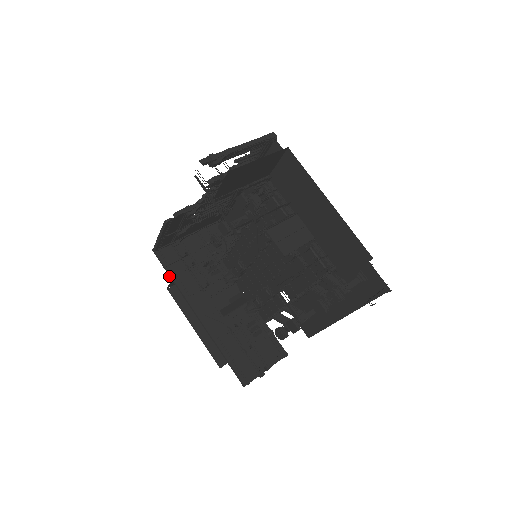
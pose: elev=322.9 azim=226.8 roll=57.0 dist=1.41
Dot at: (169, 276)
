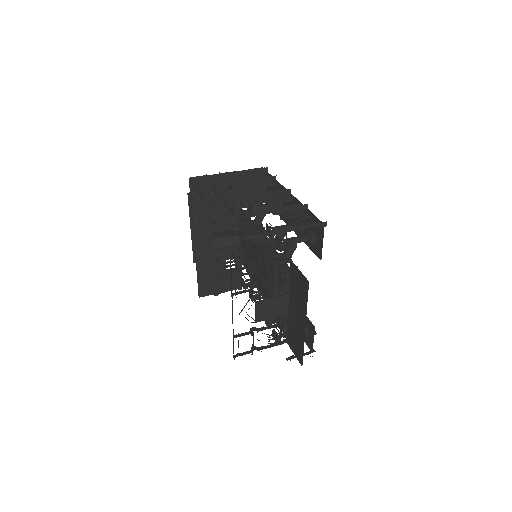
Dot at: (191, 203)
